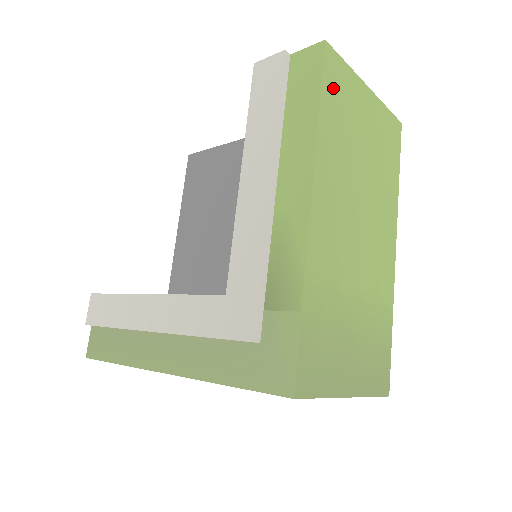
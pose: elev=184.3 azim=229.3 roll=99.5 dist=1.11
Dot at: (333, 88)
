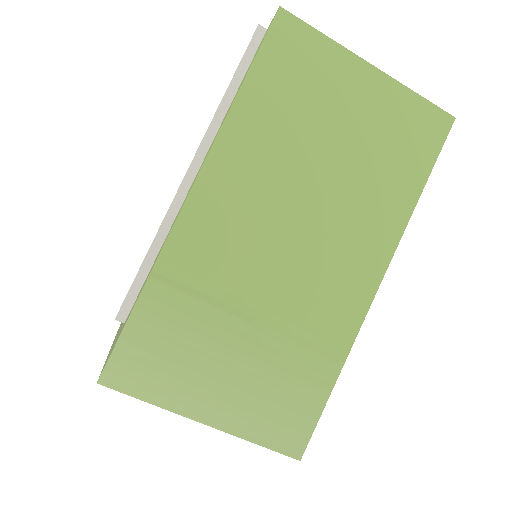
Dot at: (281, 63)
